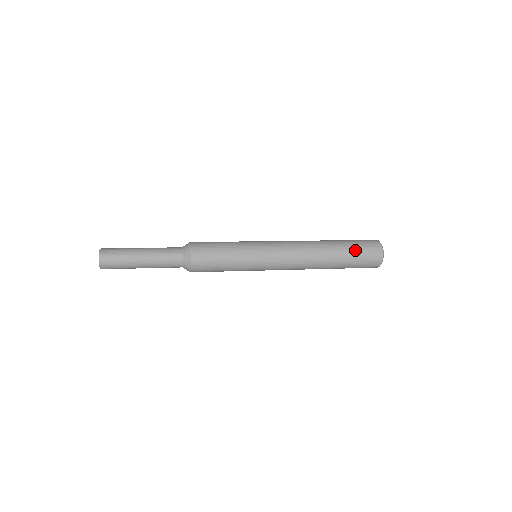
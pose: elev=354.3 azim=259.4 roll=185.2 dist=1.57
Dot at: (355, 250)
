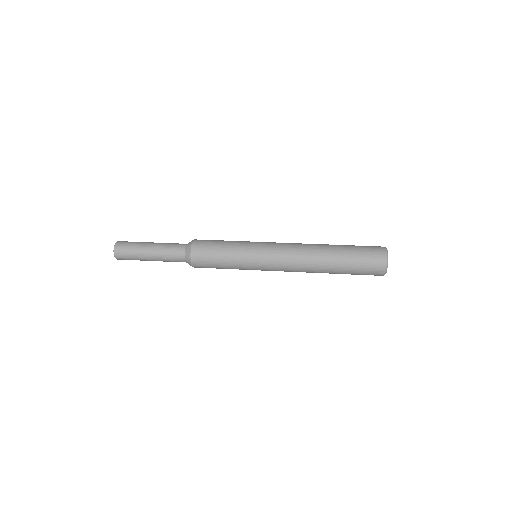
Dot at: (355, 250)
